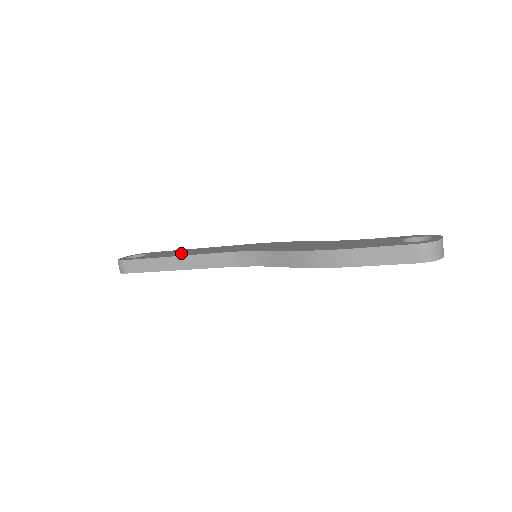
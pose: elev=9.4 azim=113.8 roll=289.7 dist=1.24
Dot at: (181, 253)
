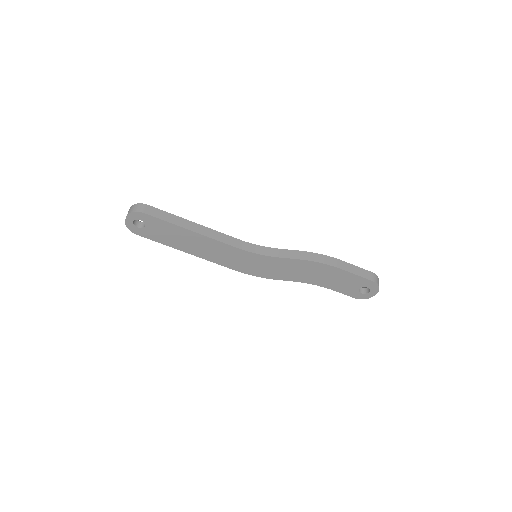
Dot at: occluded
